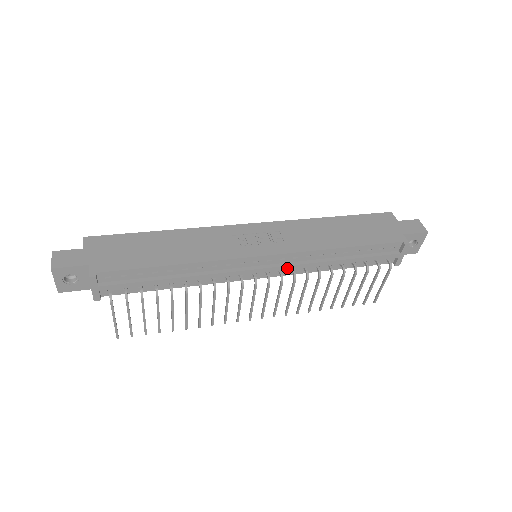
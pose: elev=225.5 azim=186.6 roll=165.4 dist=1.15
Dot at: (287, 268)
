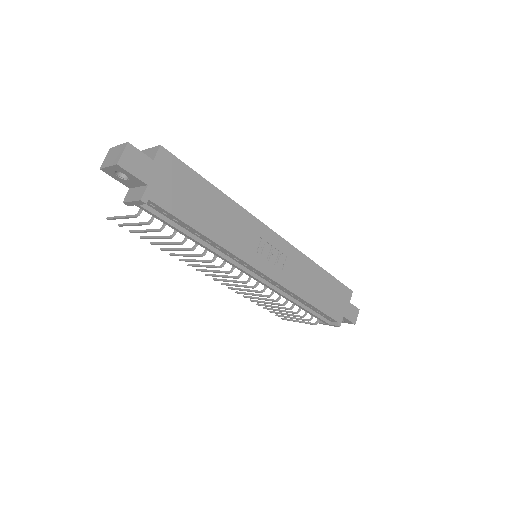
Dot at: (266, 285)
